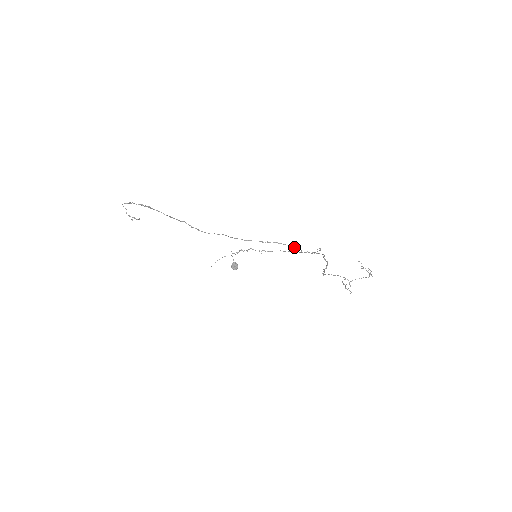
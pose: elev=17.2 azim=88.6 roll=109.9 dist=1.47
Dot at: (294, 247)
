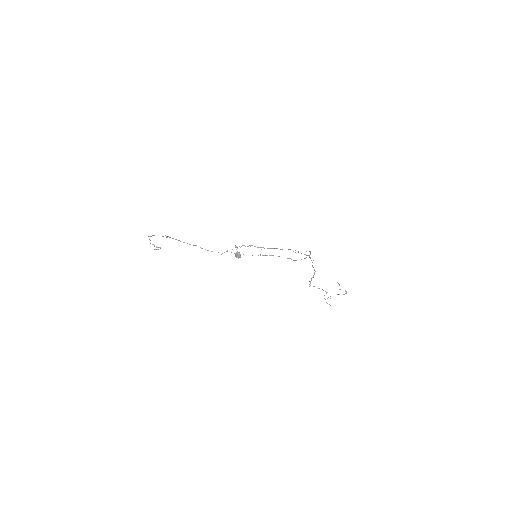
Dot at: (287, 258)
